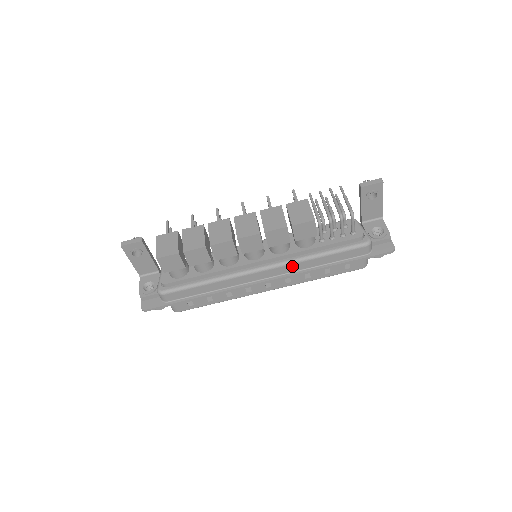
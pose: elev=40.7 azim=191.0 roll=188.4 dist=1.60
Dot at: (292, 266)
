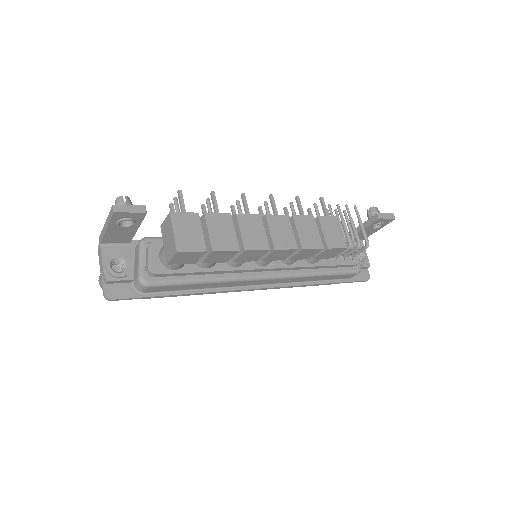
Dot at: (292, 279)
